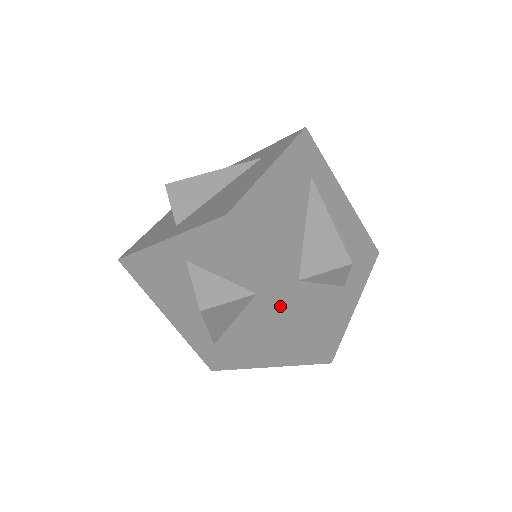
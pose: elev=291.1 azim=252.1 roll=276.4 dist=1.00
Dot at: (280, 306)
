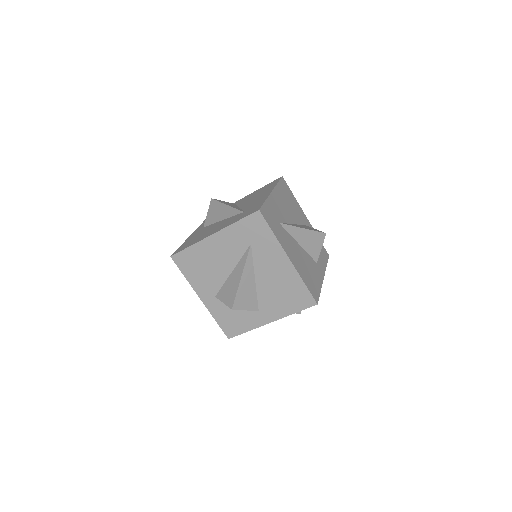
Dot at: occluded
